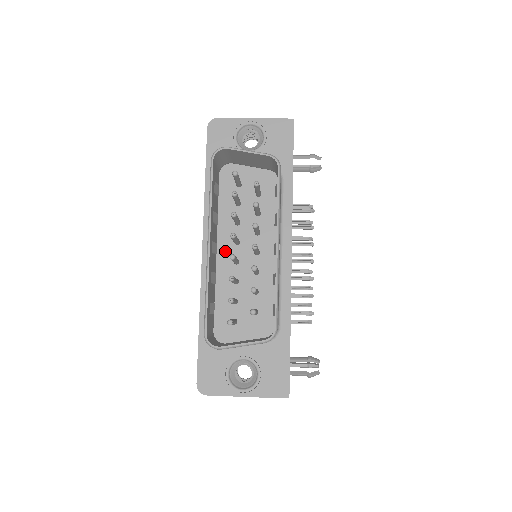
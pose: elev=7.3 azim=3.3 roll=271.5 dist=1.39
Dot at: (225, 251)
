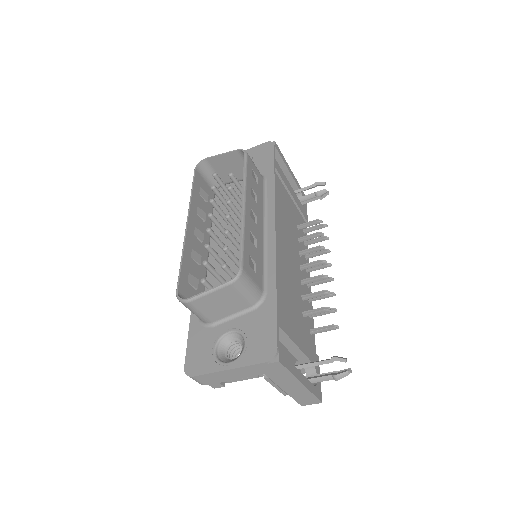
Dot at: (218, 247)
